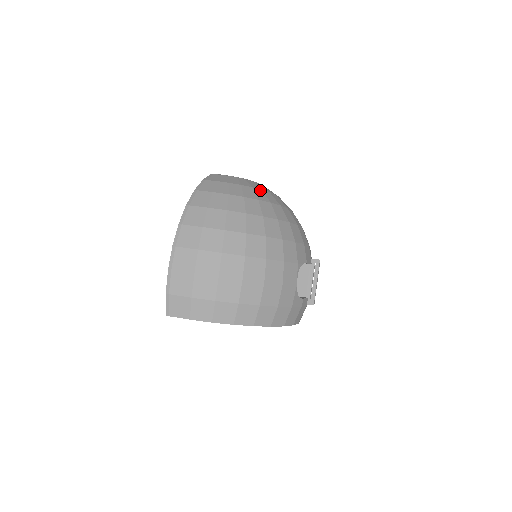
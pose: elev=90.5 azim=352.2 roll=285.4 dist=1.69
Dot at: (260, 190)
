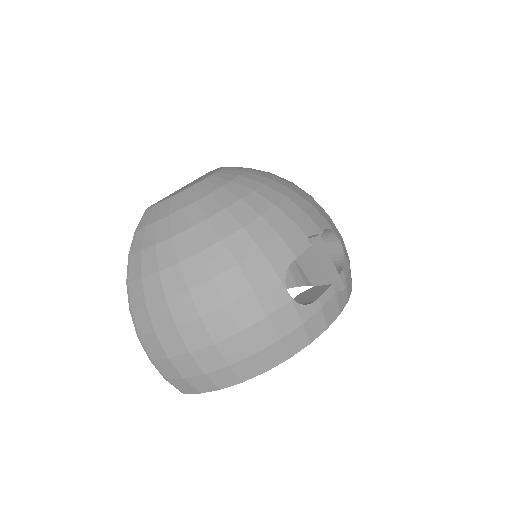
Dot at: (194, 204)
